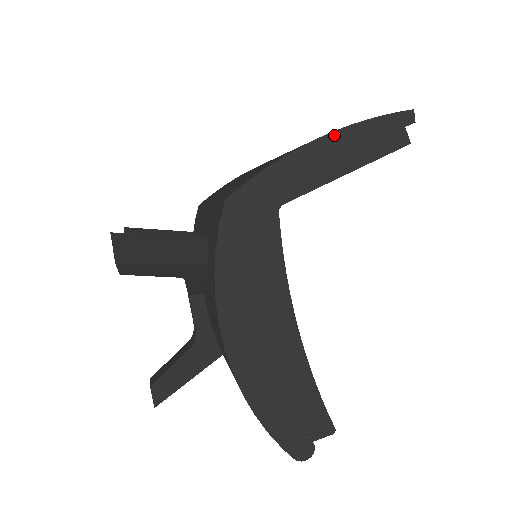
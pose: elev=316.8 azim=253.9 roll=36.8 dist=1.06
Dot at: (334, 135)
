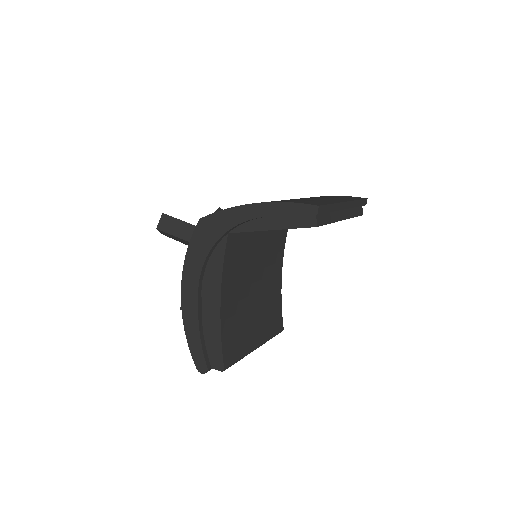
Dot at: (264, 205)
